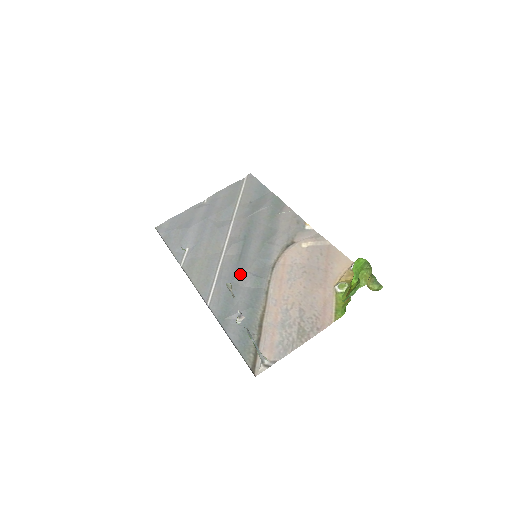
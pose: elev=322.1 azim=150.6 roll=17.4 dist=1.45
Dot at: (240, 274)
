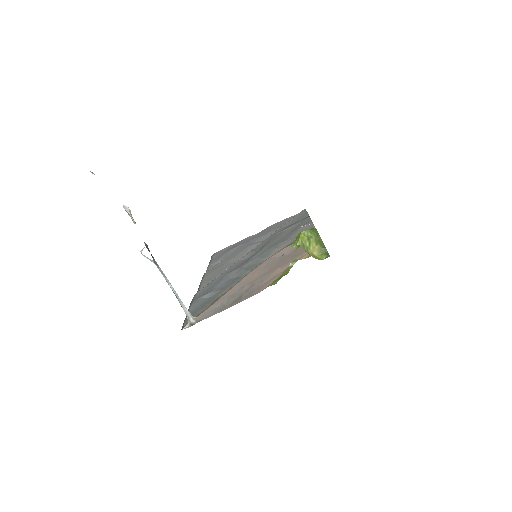
Dot at: (235, 269)
